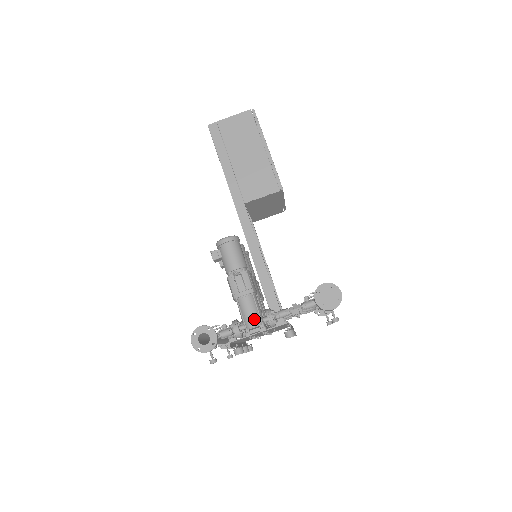
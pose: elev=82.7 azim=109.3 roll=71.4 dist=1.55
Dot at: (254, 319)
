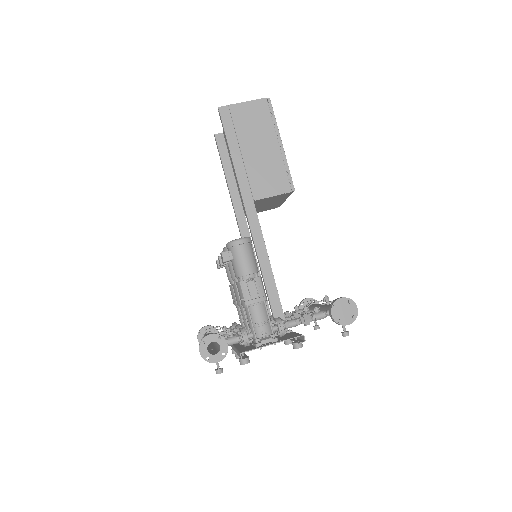
Dot at: (265, 328)
